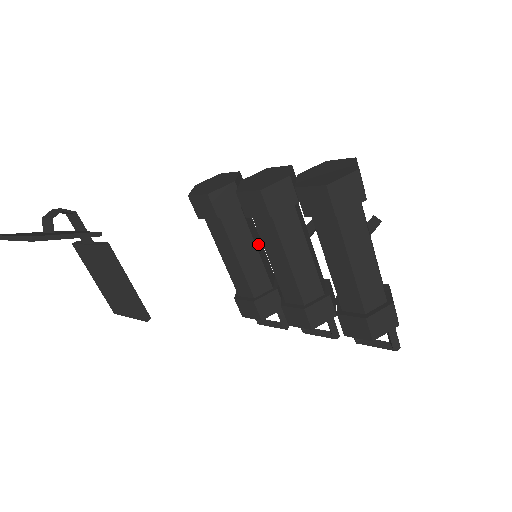
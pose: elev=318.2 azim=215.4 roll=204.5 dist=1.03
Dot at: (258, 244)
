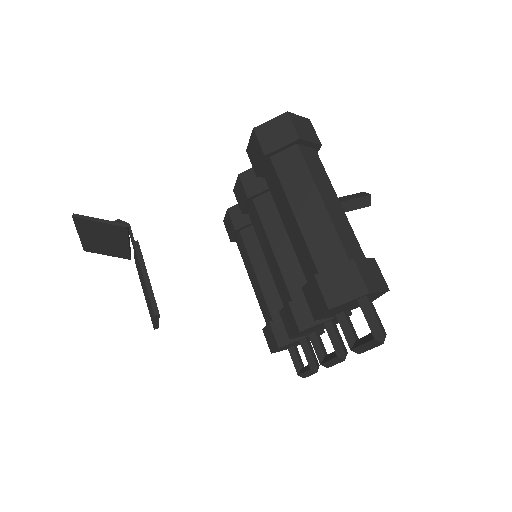
Dot at: occluded
